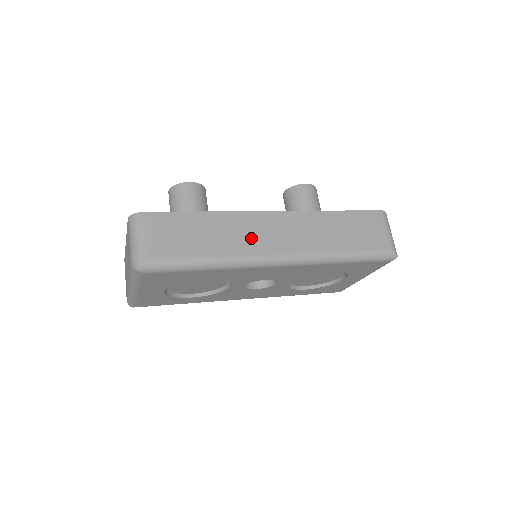
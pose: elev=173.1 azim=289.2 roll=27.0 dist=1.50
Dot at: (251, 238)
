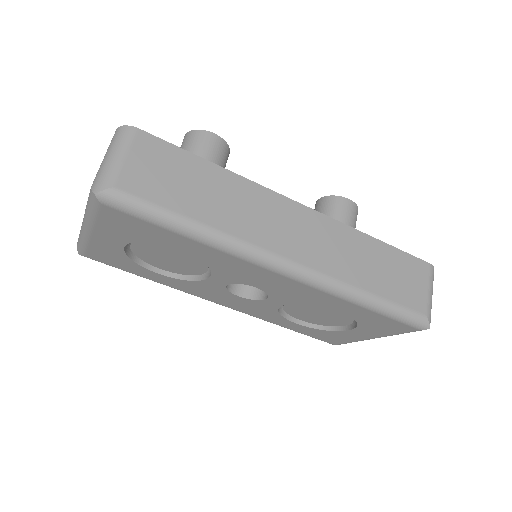
Dot at: (261, 223)
